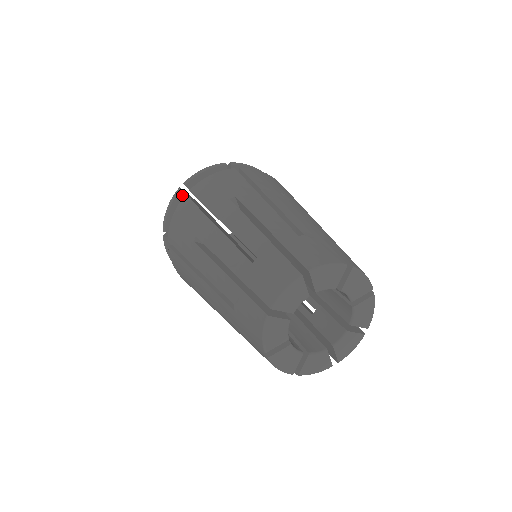
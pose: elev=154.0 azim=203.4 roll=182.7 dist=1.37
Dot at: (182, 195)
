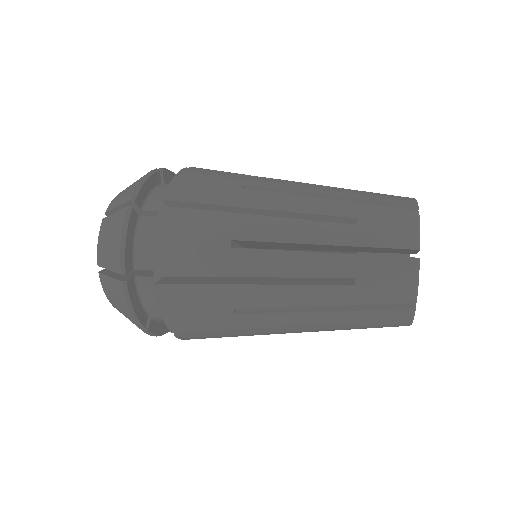
Dot at: (130, 284)
